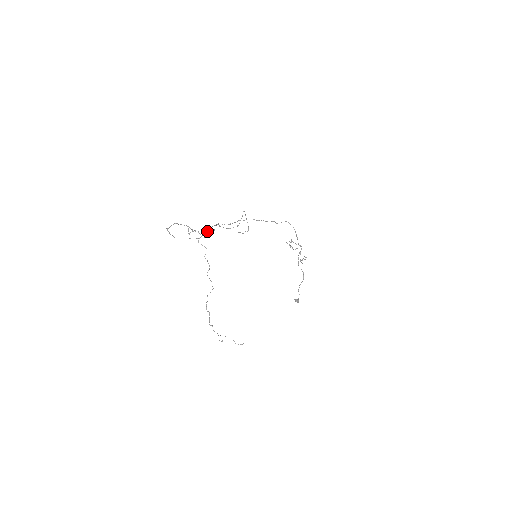
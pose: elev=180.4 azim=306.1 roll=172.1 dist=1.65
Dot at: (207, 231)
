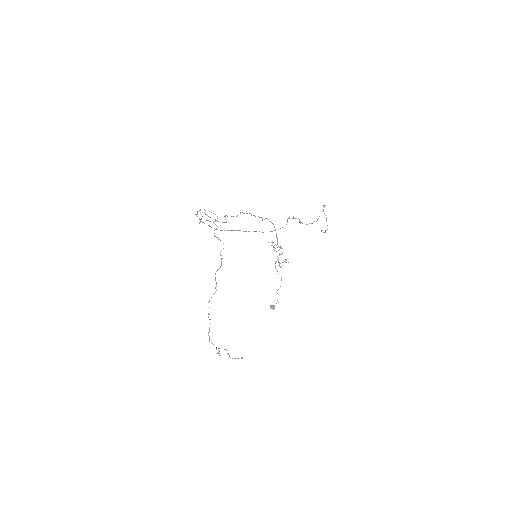
Dot at: (225, 222)
